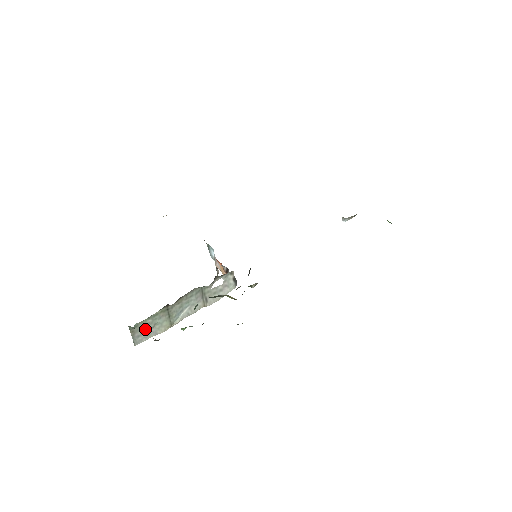
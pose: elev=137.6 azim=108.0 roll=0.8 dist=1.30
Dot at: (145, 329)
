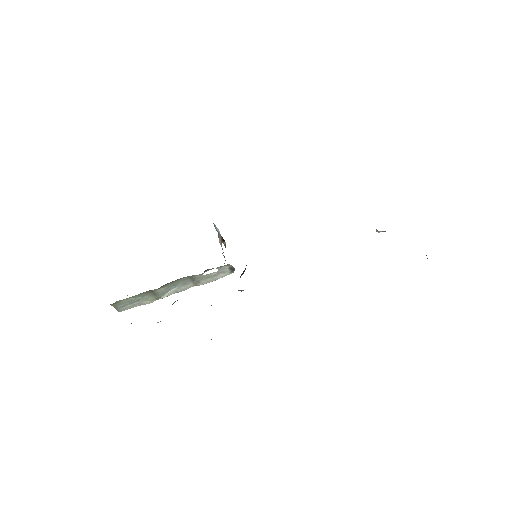
Dot at: (128, 302)
